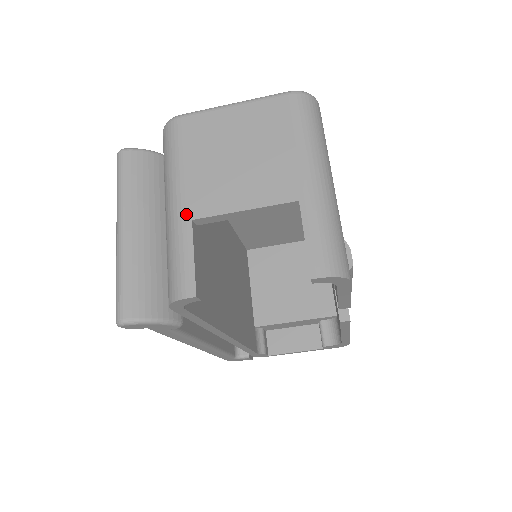
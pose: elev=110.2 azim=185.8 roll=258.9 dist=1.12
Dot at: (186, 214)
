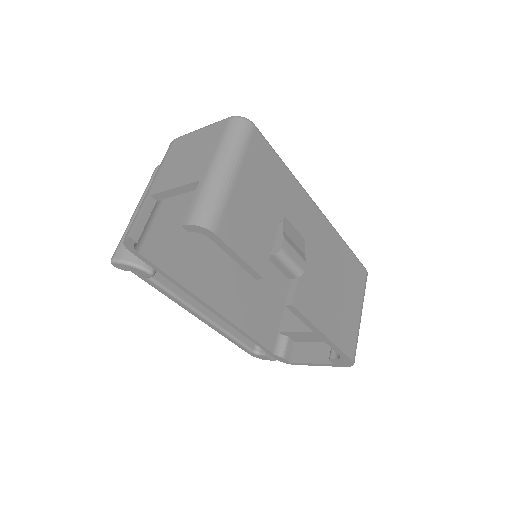
Dot at: (149, 192)
